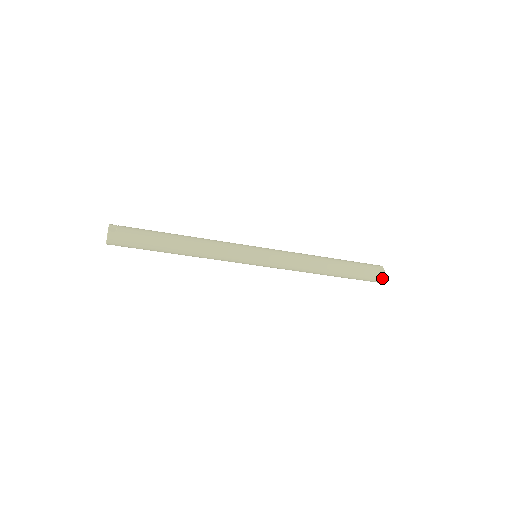
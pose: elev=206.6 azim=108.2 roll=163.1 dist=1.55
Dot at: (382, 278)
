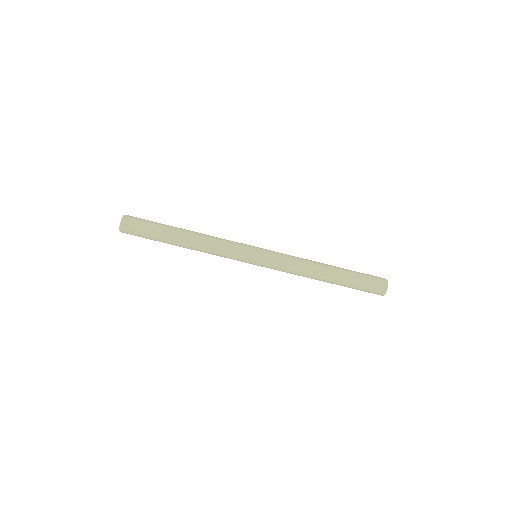
Dot at: (385, 290)
